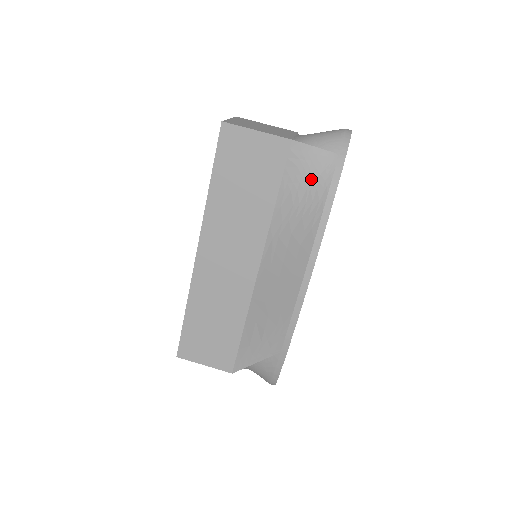
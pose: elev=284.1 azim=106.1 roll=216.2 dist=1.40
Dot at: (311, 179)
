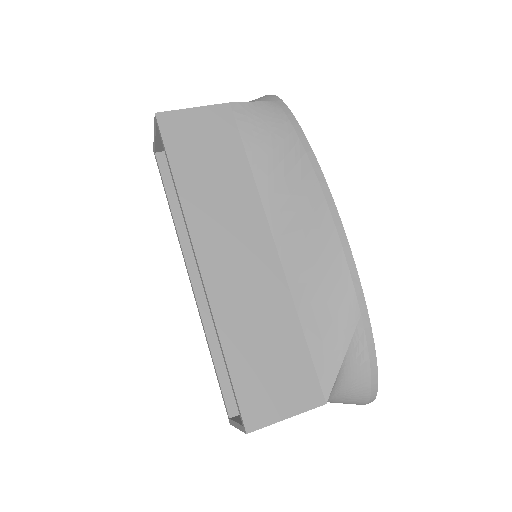
Dot at: (268, 125)
